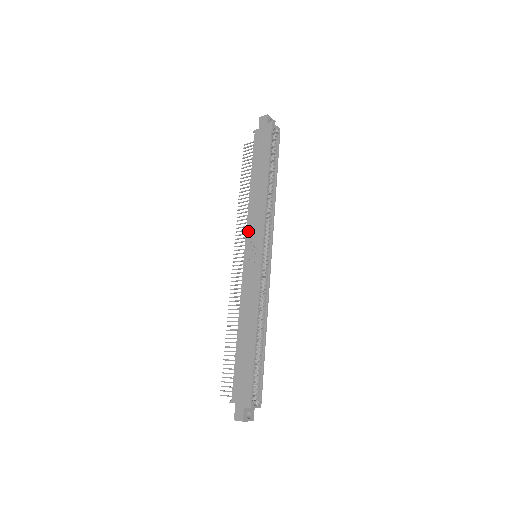
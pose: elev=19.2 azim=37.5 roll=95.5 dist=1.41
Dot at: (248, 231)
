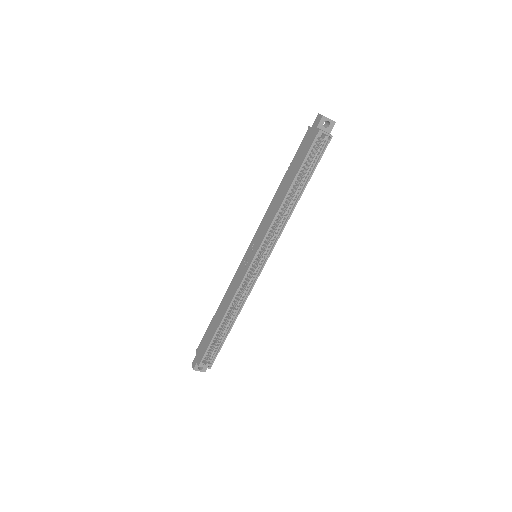
Dot at: (257, 231)
